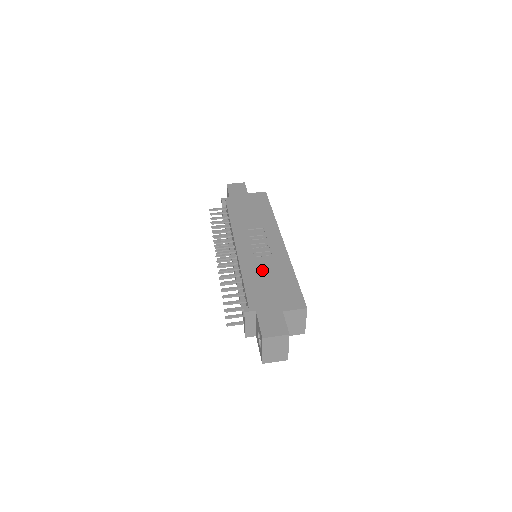
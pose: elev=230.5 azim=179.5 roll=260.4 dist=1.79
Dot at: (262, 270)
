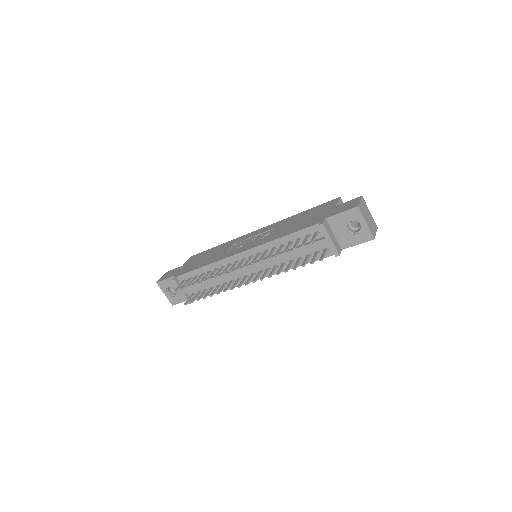
Dot at: (282, 229)
